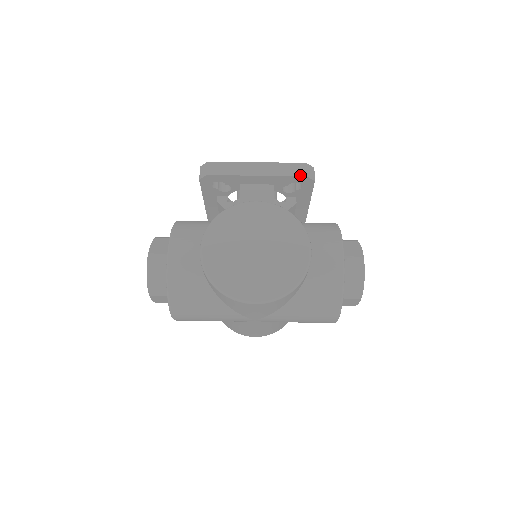
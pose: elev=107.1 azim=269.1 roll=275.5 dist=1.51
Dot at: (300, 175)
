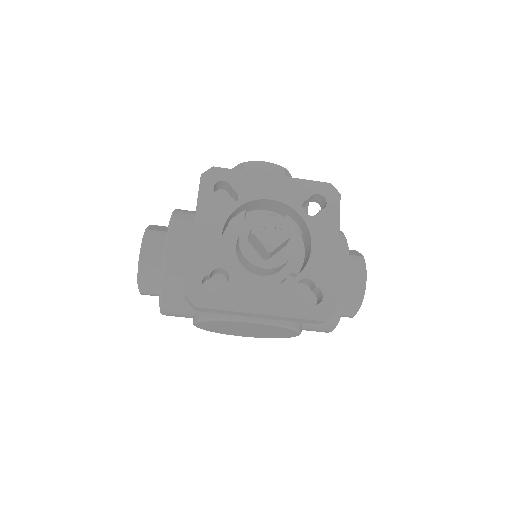
Dot at: (311, 323)
